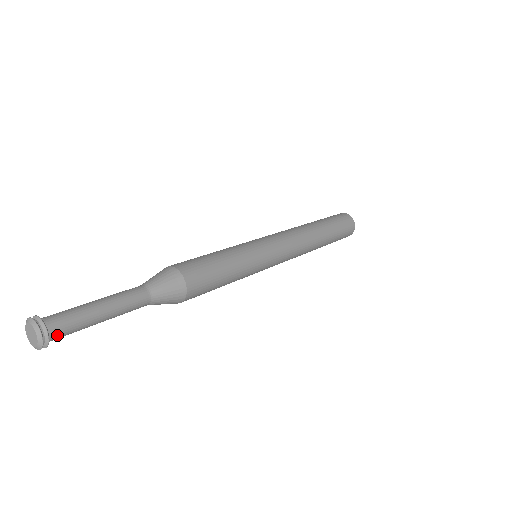
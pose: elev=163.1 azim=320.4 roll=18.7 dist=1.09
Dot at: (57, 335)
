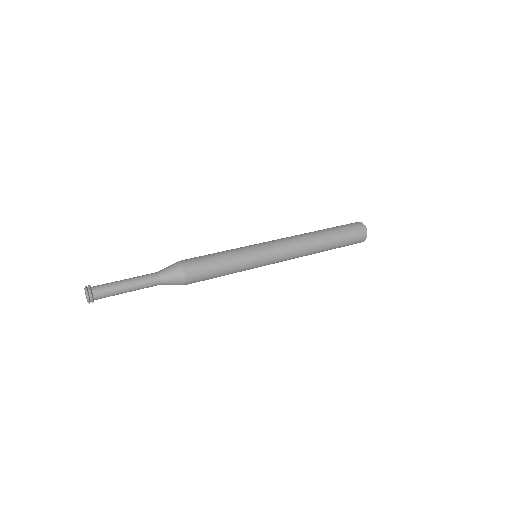
Dot at: (99, 298)
